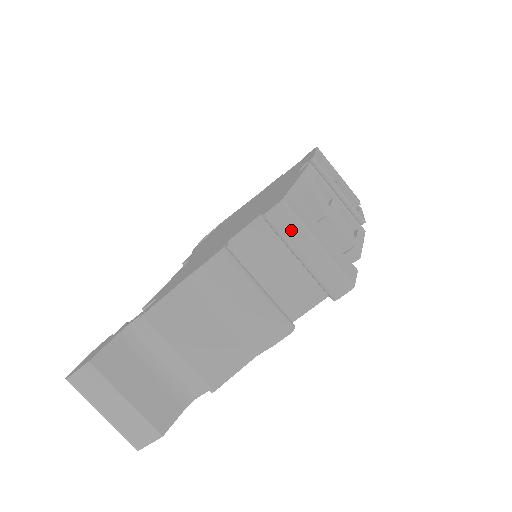
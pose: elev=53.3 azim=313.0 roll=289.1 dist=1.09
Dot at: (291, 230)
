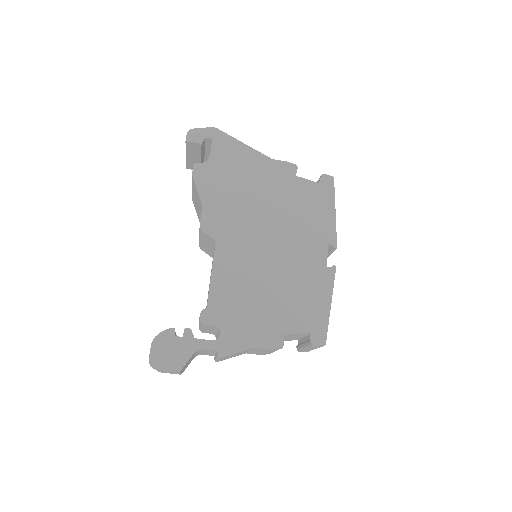
Dot at: occluded
